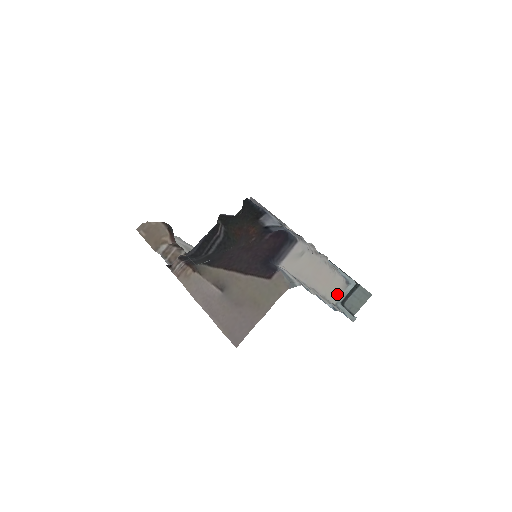
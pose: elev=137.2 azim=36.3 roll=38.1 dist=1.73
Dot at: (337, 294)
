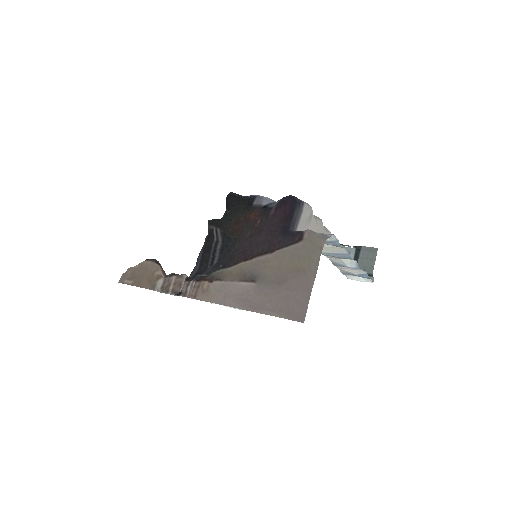
Dot at: occluded
